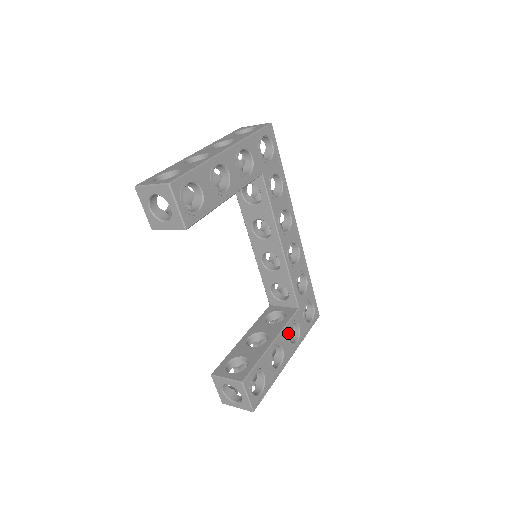
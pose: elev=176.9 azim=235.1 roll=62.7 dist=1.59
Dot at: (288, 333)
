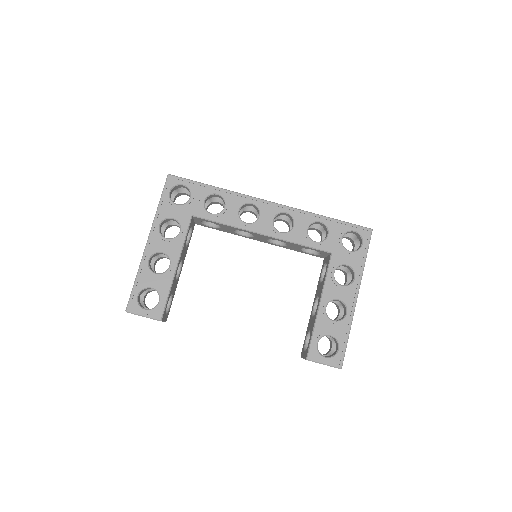
Dot at: (334, 283)
